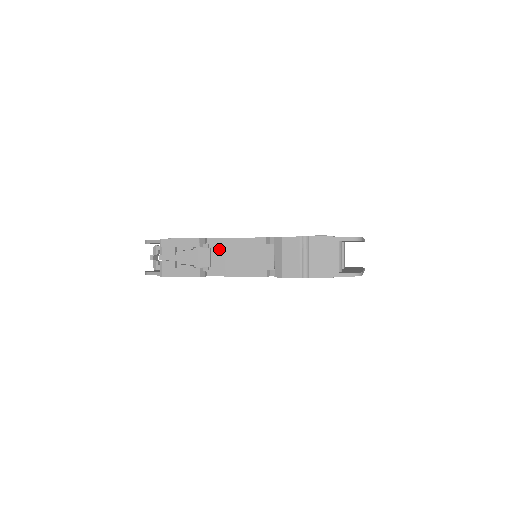
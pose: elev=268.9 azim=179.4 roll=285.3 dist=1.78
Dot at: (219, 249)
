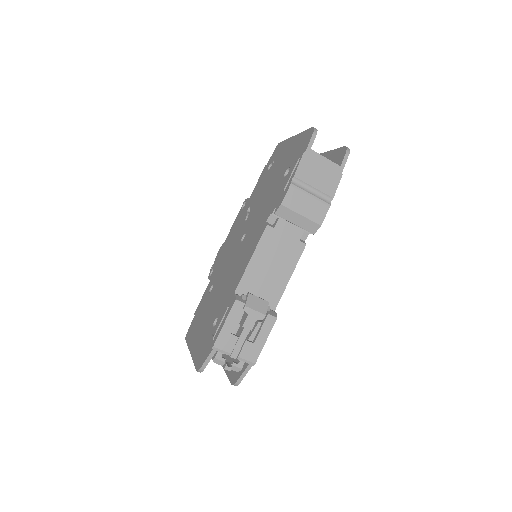
Dot at: (253, 284)
